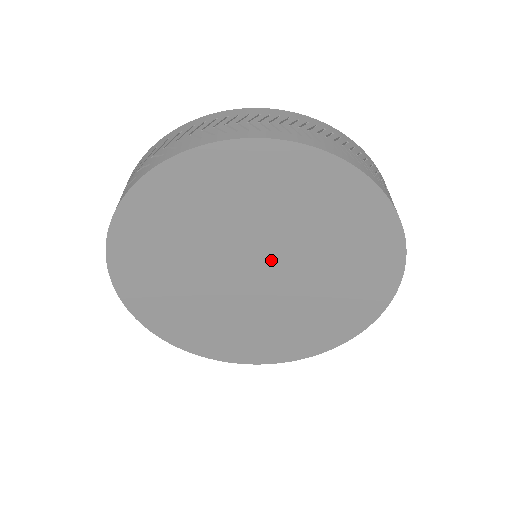
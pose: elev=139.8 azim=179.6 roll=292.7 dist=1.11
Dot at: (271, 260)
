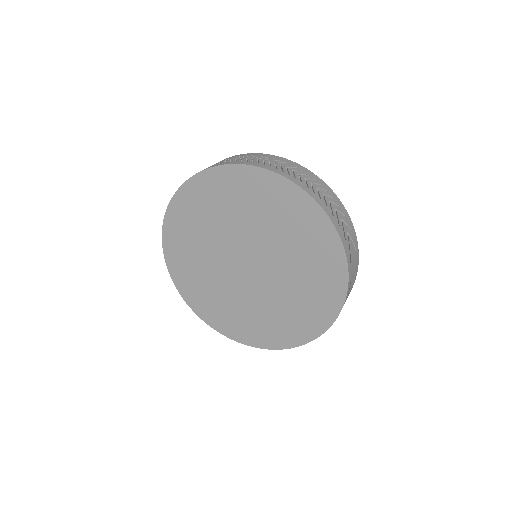
Dot at: (250, 250)
